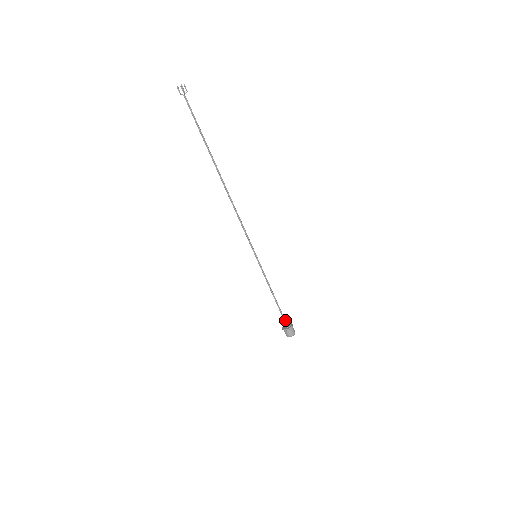
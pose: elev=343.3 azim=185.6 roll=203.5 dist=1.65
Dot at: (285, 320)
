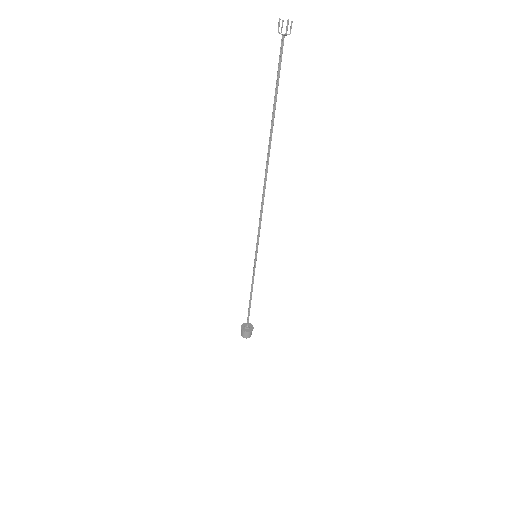
Dot at: (248, 321)
